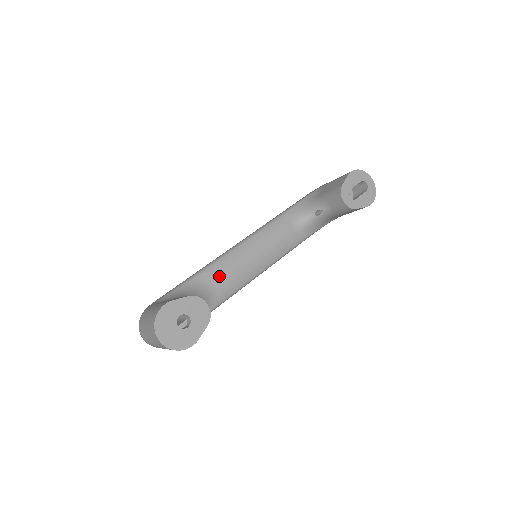
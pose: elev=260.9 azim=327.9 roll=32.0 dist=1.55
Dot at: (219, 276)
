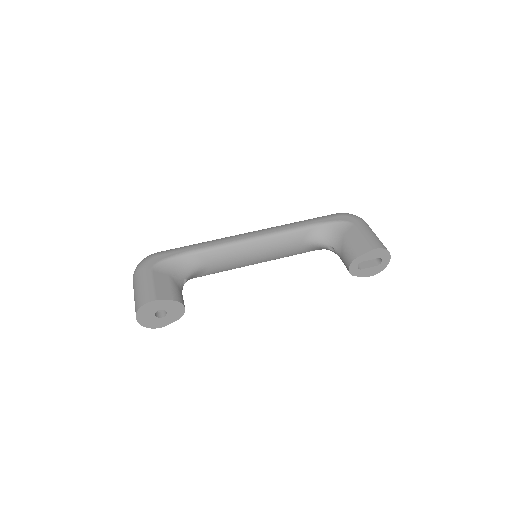
Dot at: (216, 260)
